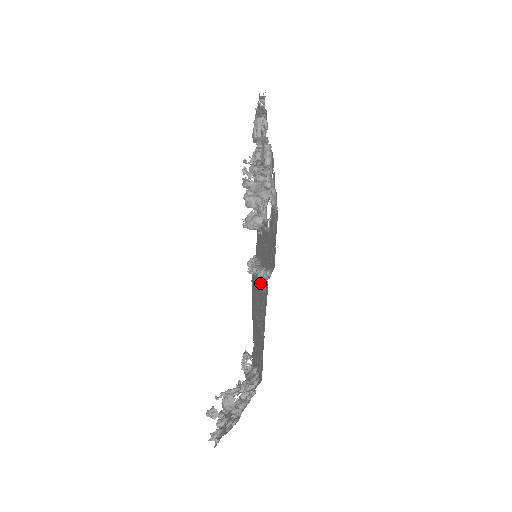
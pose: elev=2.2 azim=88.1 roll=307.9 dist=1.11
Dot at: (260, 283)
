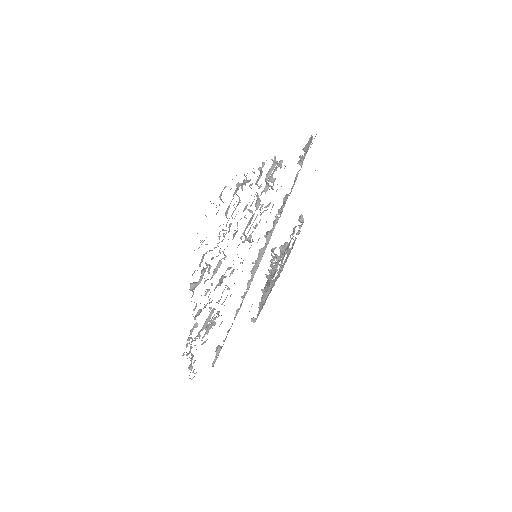
Dot at: occluded
